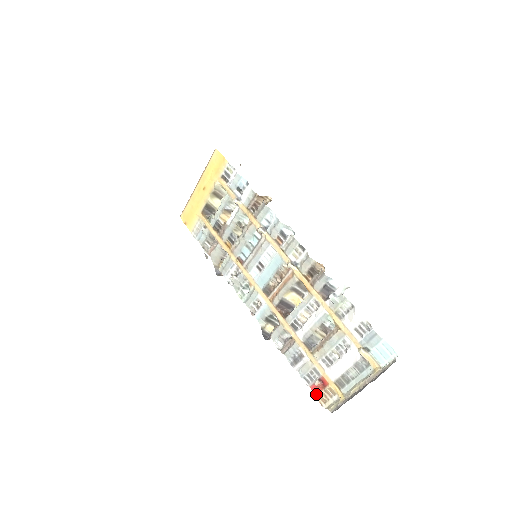
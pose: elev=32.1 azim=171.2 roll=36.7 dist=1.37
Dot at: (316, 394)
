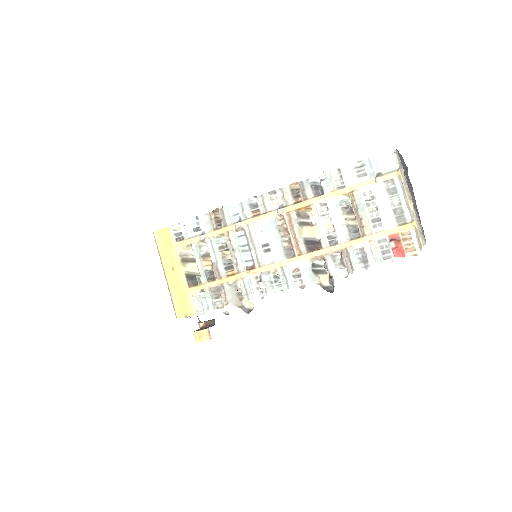
Dot at: (403, 254)
